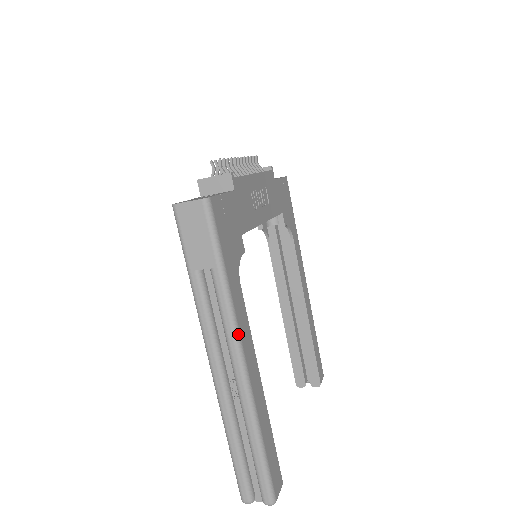
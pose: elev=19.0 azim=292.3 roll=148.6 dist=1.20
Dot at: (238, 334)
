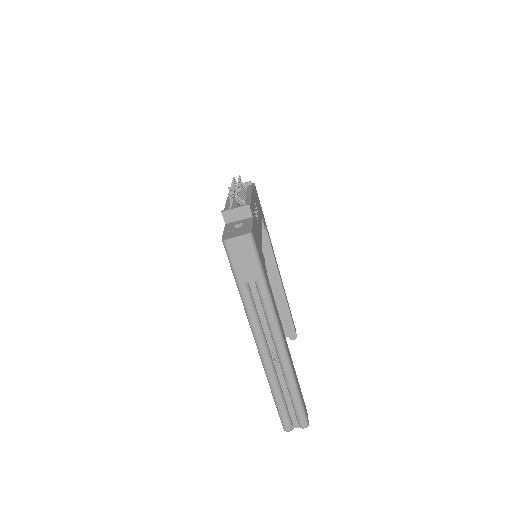
Dot at: (278, 321)
